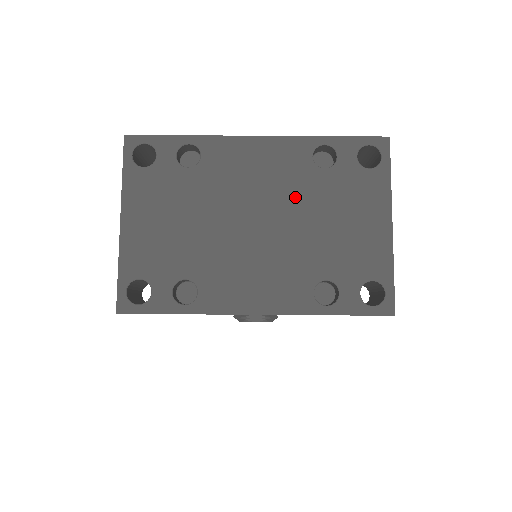
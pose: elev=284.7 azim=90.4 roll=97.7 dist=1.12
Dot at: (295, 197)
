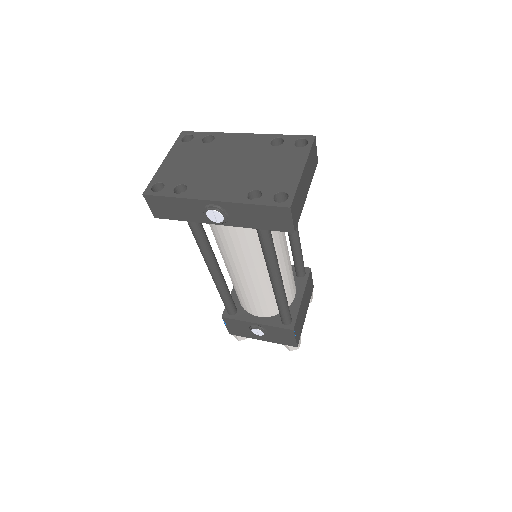
Dot at: (254, 156)
